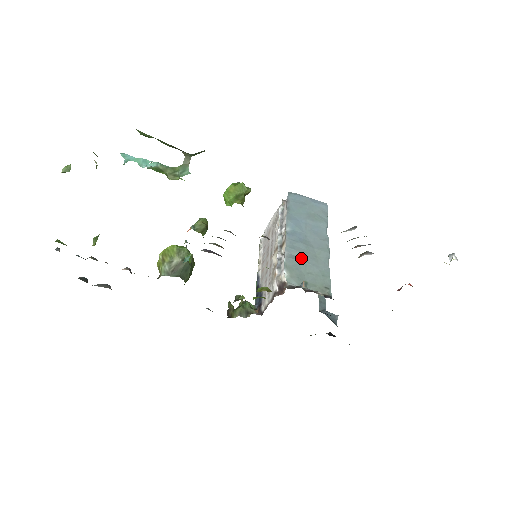
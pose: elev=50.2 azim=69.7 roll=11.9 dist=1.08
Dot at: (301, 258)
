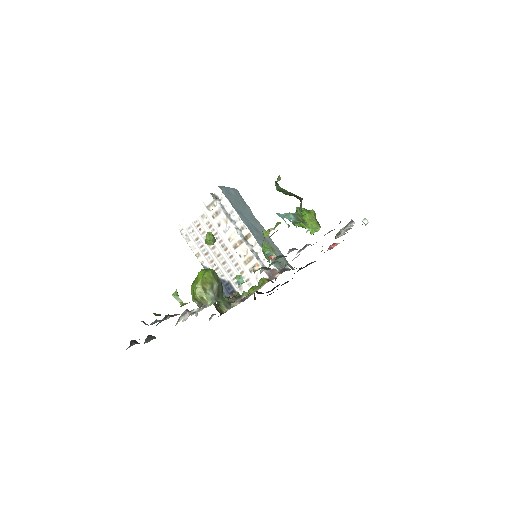
Dot at: occluded
